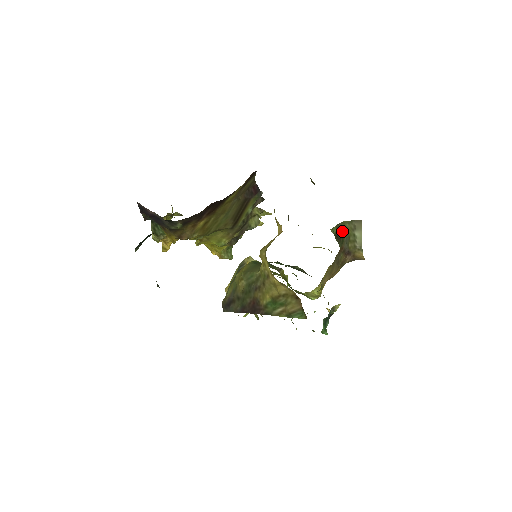
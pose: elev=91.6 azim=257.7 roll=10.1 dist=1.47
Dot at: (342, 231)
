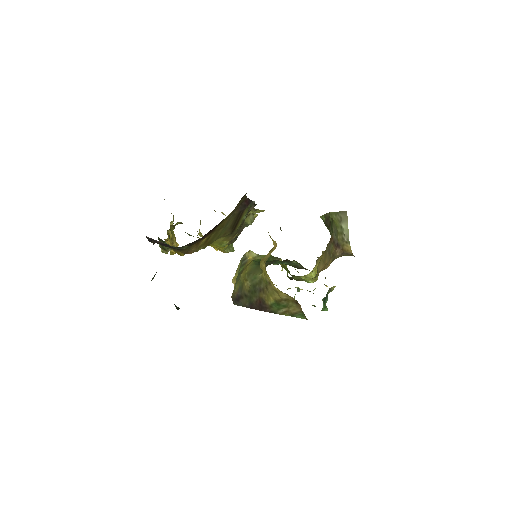
Dot at: (330, 221)
